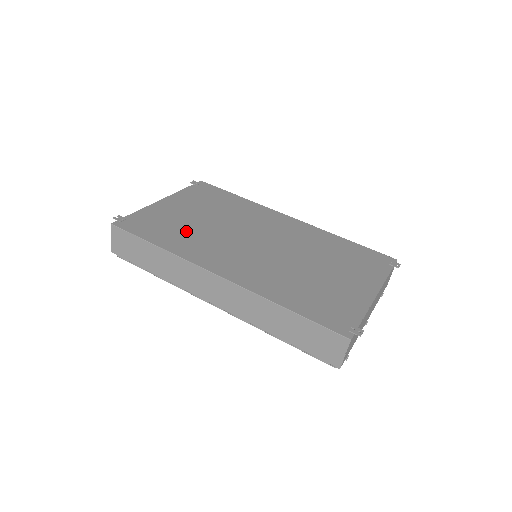
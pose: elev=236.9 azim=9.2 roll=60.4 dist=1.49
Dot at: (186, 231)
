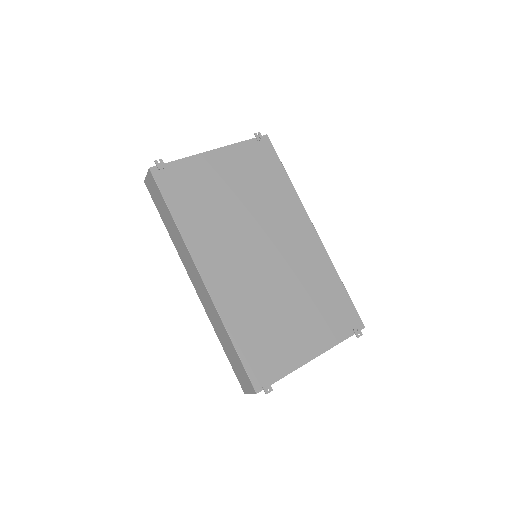
Dot at: (208, 208)
